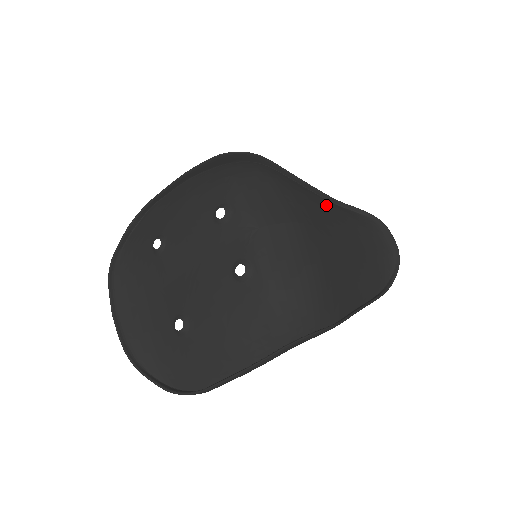
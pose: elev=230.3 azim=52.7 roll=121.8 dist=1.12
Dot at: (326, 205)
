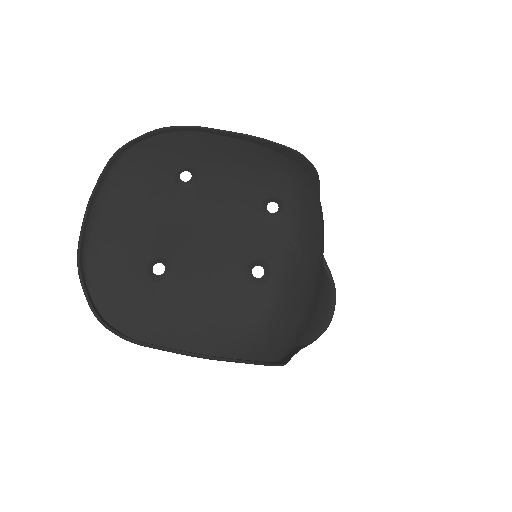
Dot at: occluded
